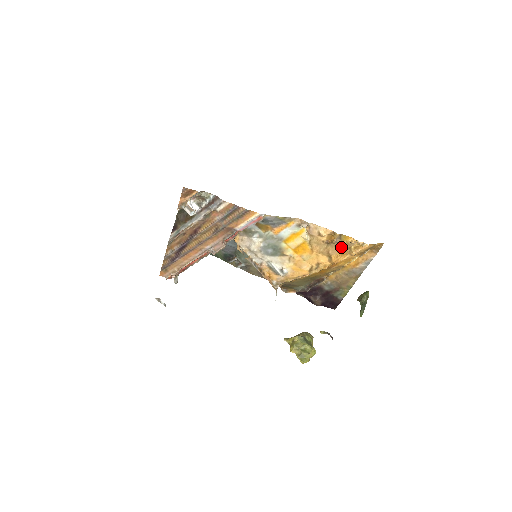
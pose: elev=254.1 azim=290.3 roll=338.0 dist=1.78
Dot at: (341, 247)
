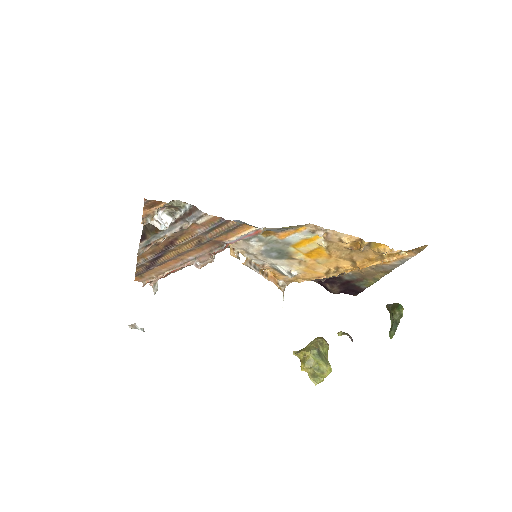
Dot at: (369, 253)
